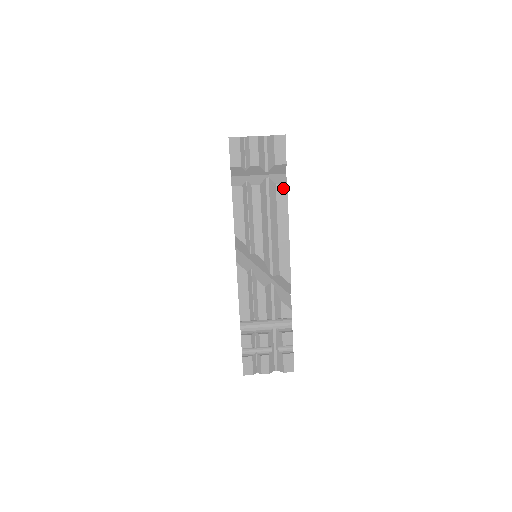
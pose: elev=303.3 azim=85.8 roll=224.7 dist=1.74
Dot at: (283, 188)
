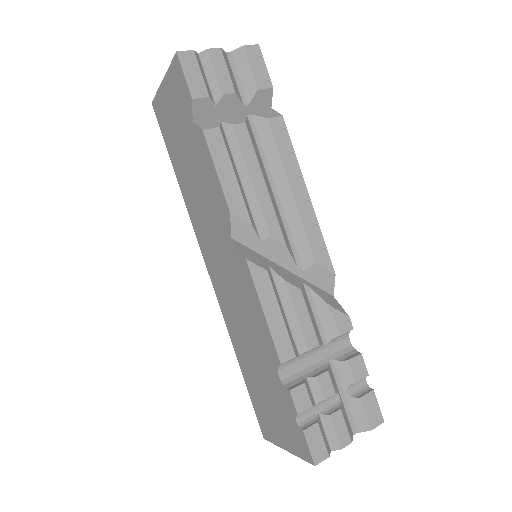
Dot at: (279, 124)
